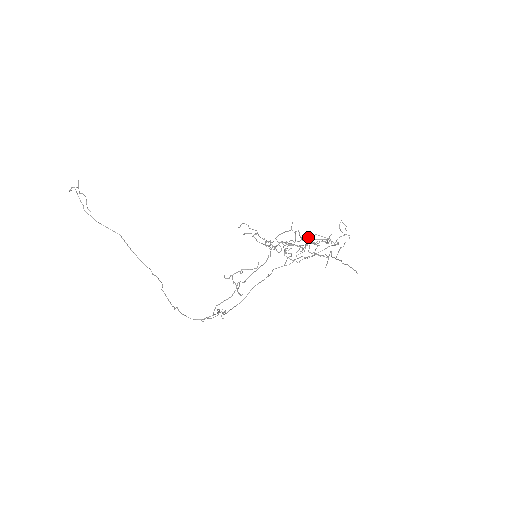
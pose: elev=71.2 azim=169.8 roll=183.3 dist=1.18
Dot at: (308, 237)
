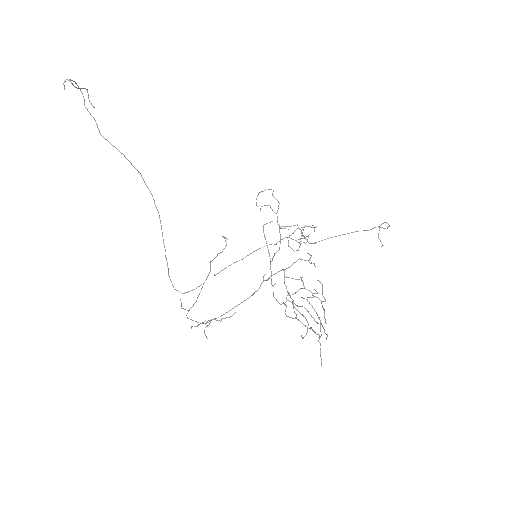
Dot at: (292, 318)
